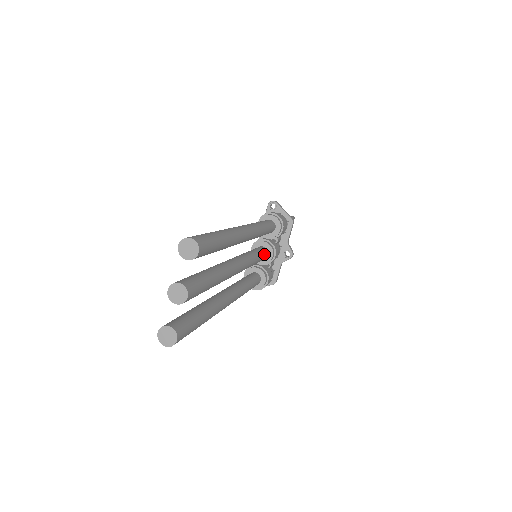
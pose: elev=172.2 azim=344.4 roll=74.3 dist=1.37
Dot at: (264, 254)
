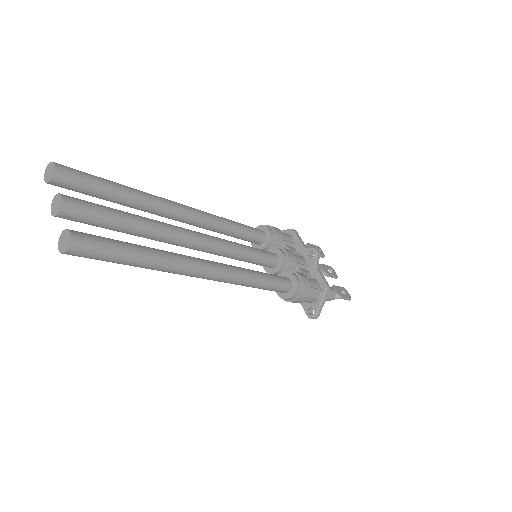
Dot at: (265, 251)
